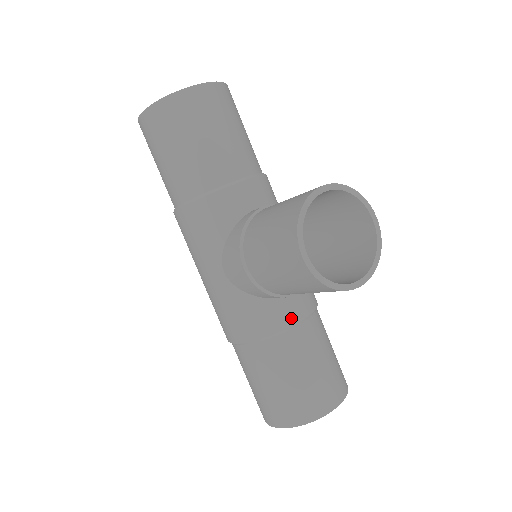
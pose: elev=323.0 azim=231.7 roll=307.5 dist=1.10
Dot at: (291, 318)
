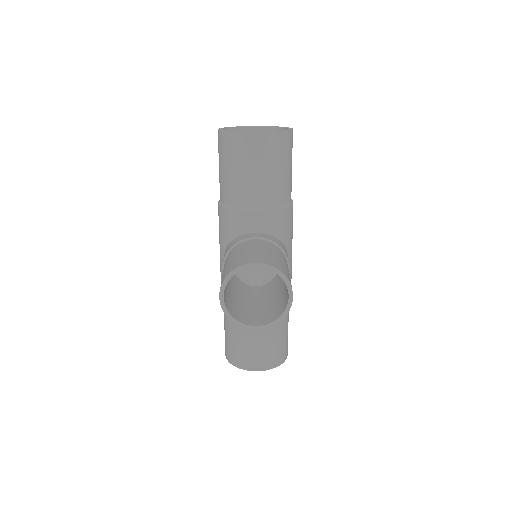
Dot at: occluded
